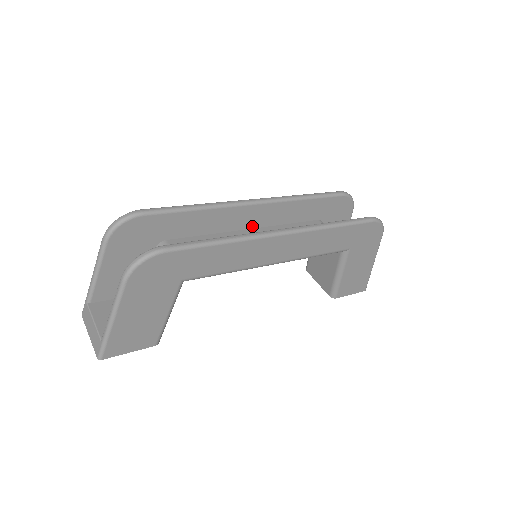
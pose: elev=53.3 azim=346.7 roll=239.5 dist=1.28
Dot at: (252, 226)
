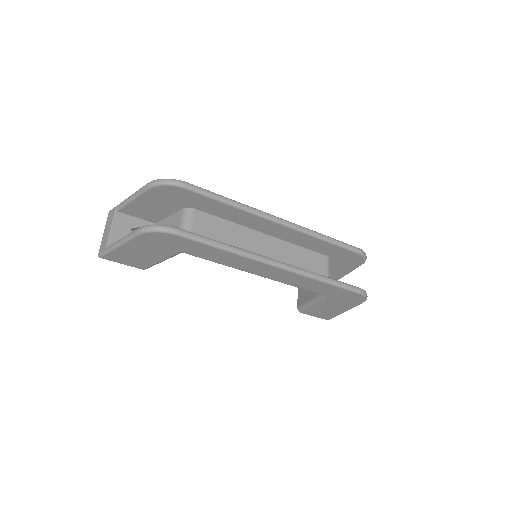
Dot at: (269, 233)
